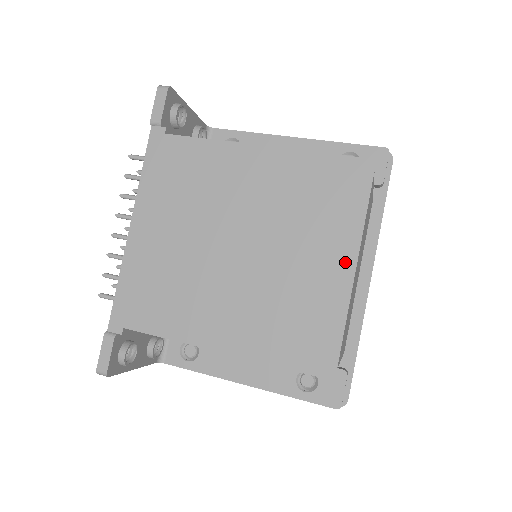
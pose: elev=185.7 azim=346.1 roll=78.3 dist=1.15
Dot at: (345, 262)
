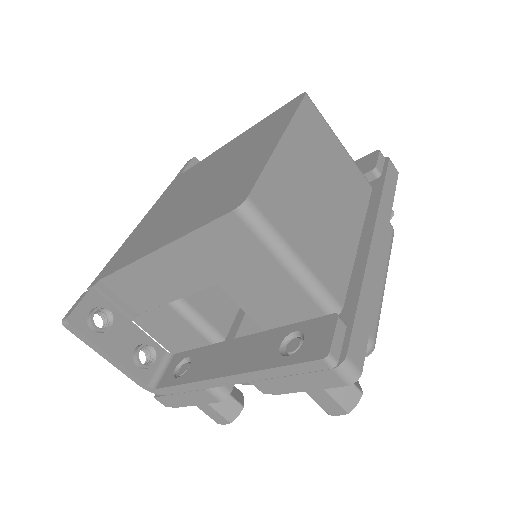
Dot at: (274, 140)
